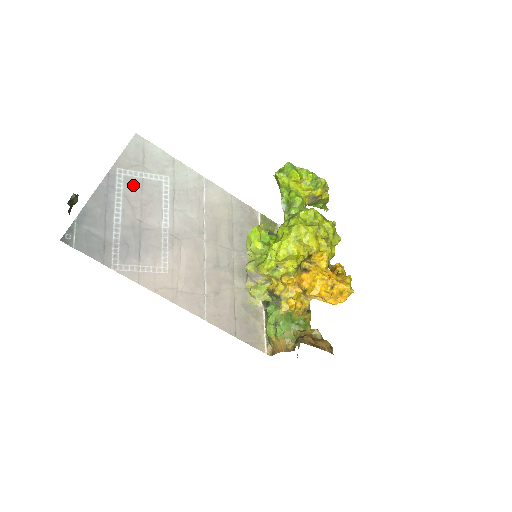
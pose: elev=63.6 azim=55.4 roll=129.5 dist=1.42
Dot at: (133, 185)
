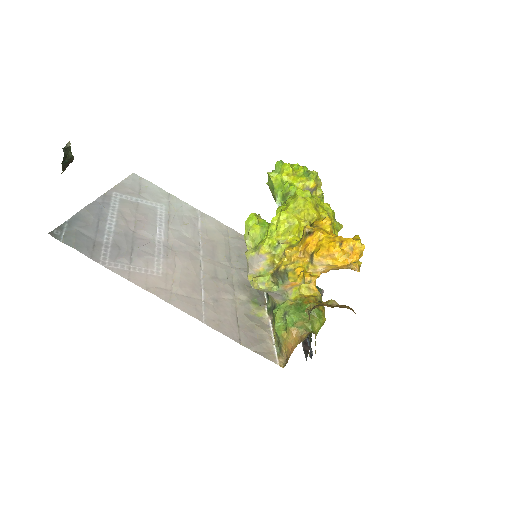
Dot at: (128, 205)
